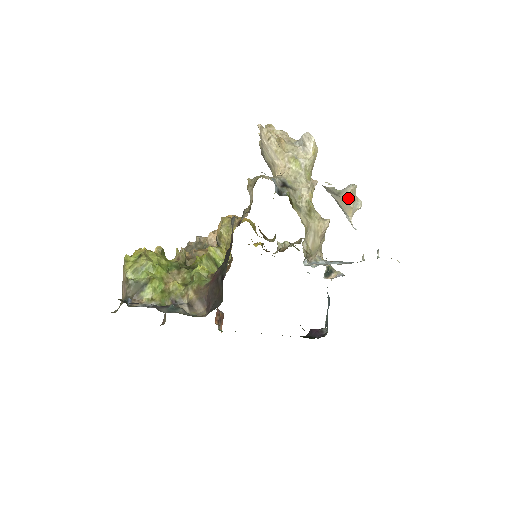
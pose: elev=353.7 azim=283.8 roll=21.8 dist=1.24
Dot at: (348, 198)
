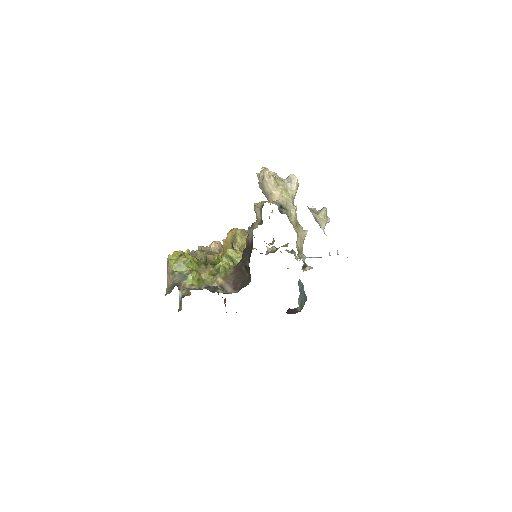
Dot at: (323, 216)
